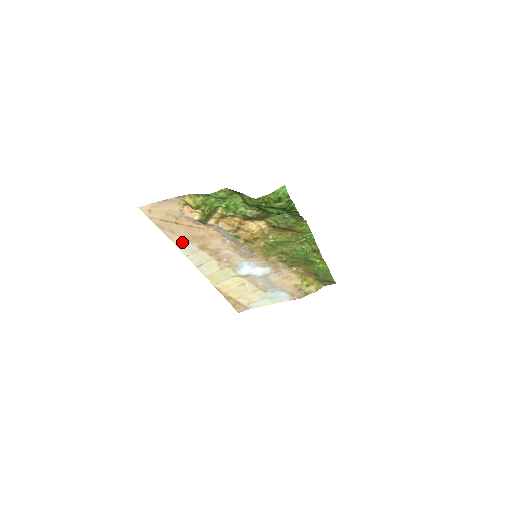
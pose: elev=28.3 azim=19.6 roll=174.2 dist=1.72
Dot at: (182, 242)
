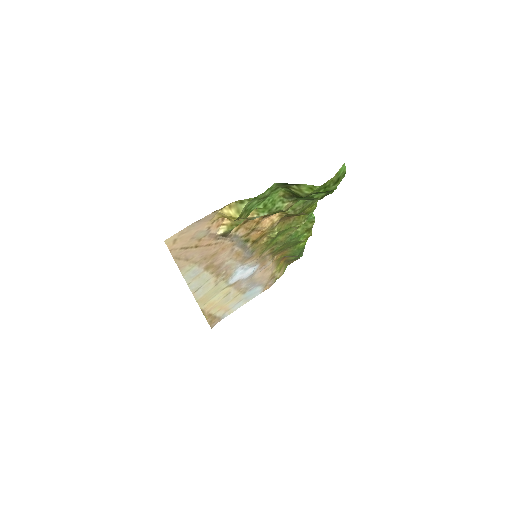
Dot at: (190, 269)
